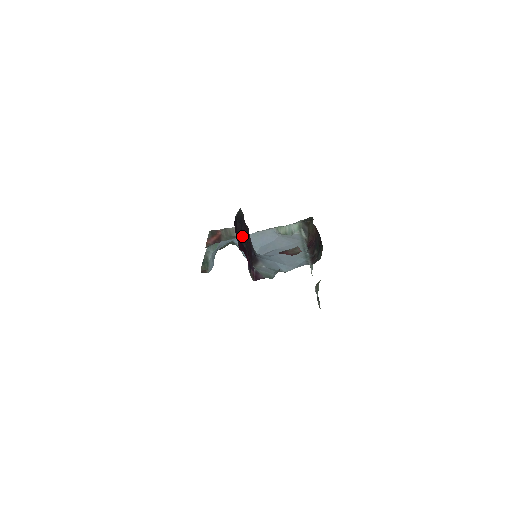
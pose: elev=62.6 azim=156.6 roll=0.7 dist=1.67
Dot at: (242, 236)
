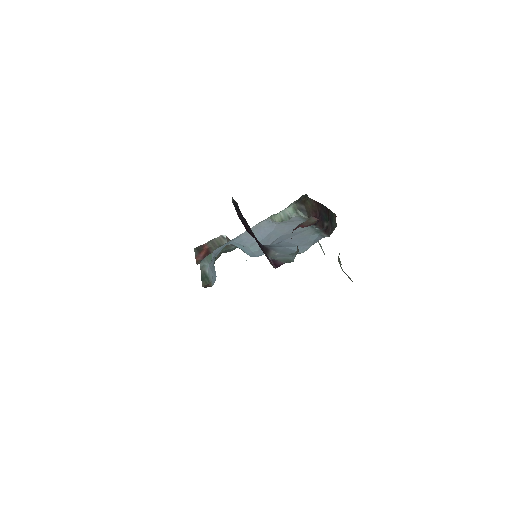
Dot at: (244, 226)
